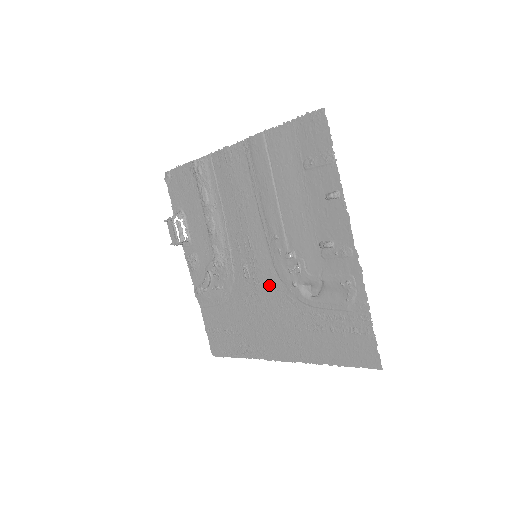
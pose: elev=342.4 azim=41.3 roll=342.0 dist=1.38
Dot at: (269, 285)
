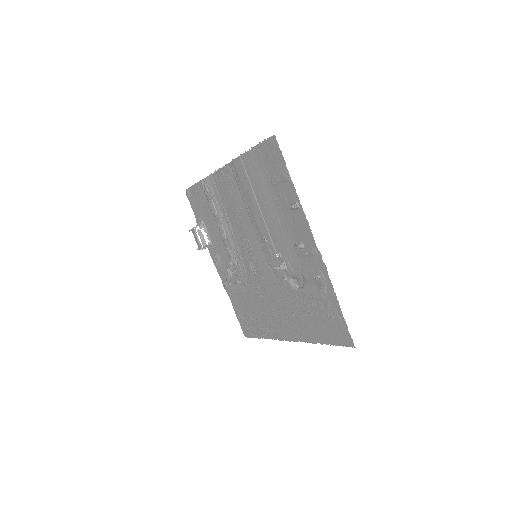
Dot at: (269, 279)
